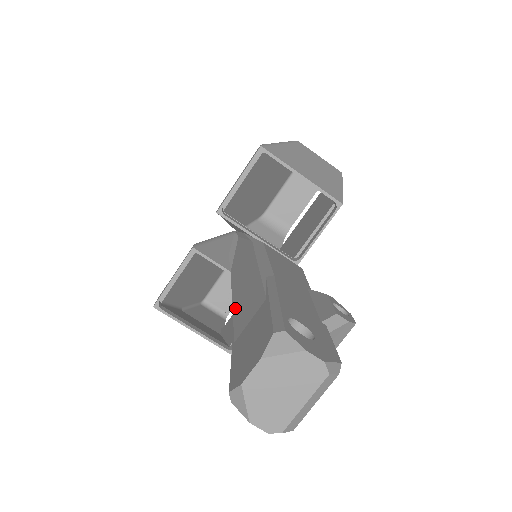
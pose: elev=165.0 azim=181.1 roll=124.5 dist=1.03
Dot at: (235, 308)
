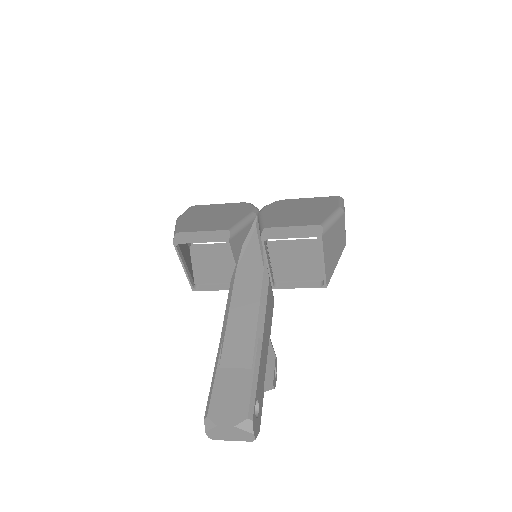
Dot at: (229, 330)
